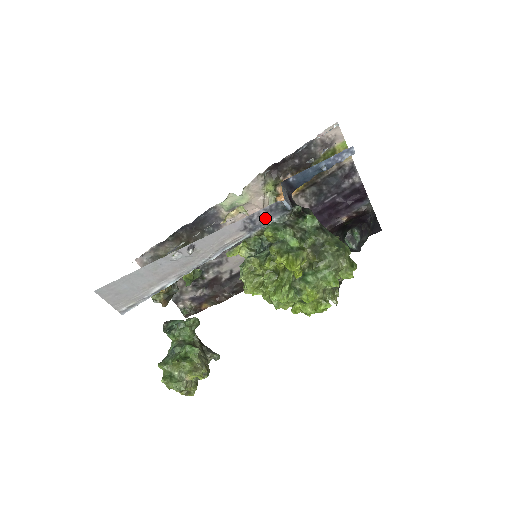
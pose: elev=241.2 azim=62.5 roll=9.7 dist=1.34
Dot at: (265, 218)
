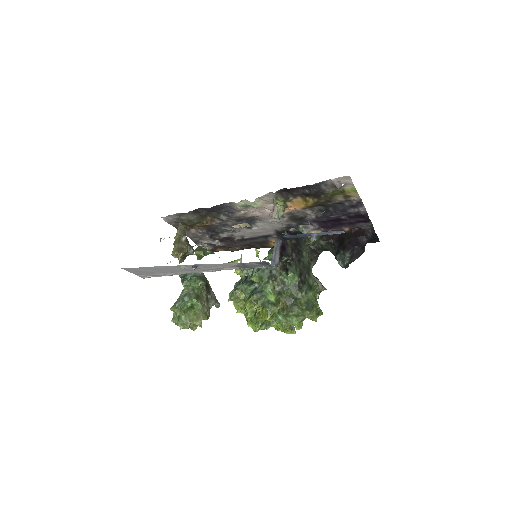
Dot at: (255, 265)
